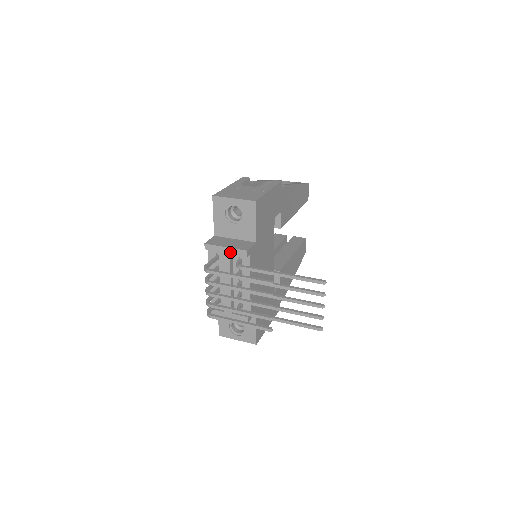
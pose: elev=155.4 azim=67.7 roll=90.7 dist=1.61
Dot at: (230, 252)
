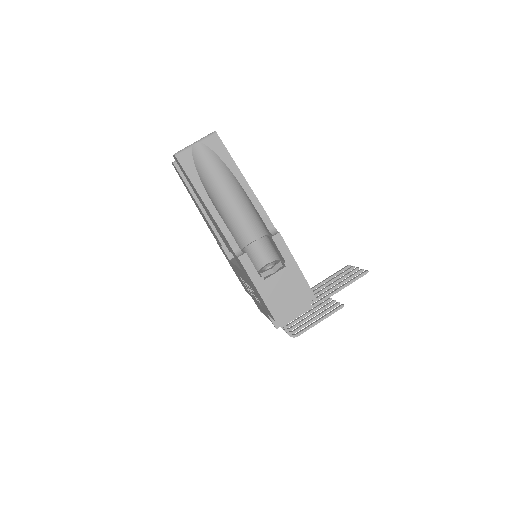
Dot at: (297, 314)
